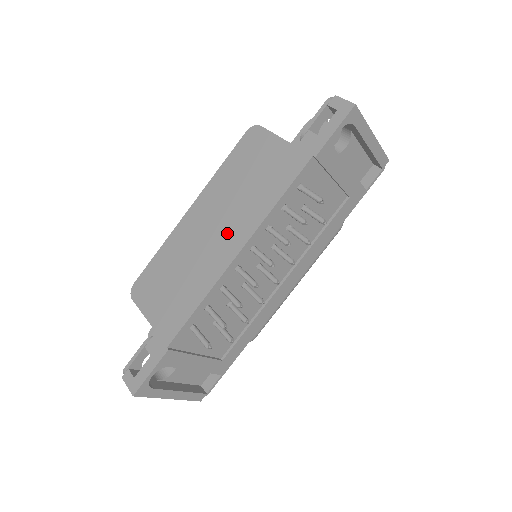
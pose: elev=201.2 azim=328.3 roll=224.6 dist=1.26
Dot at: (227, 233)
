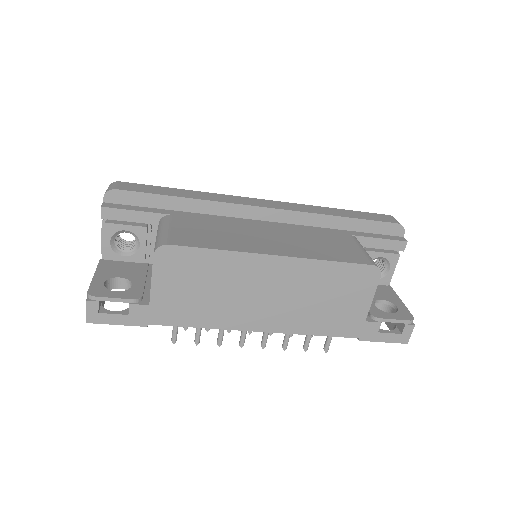
Dot at: (271, 312)
